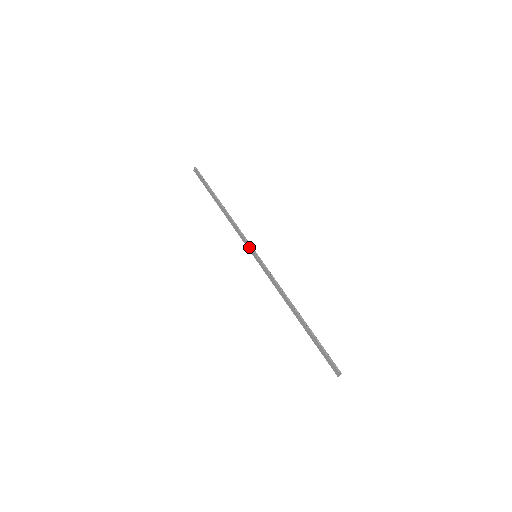
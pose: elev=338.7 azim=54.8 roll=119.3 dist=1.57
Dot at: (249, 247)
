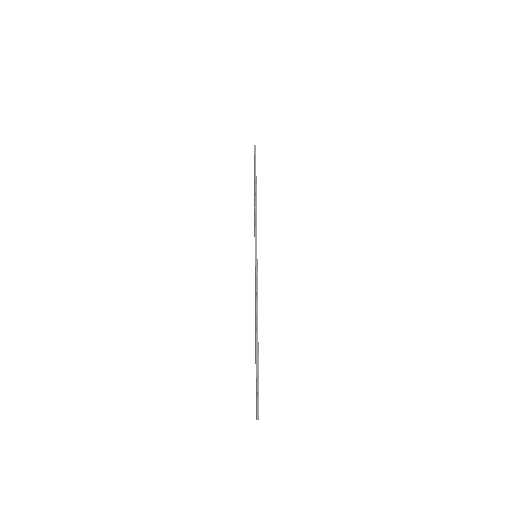
Dot at: (255, 244)
